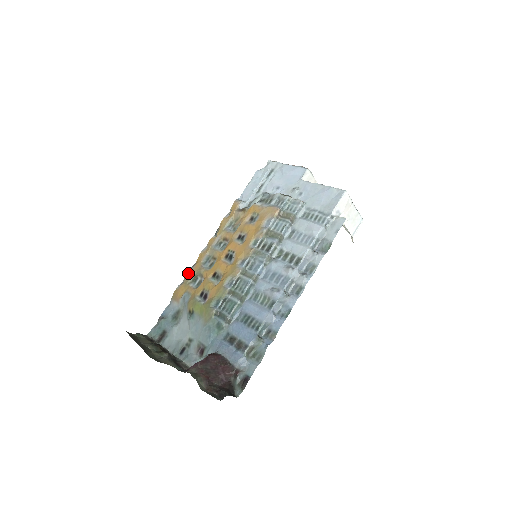
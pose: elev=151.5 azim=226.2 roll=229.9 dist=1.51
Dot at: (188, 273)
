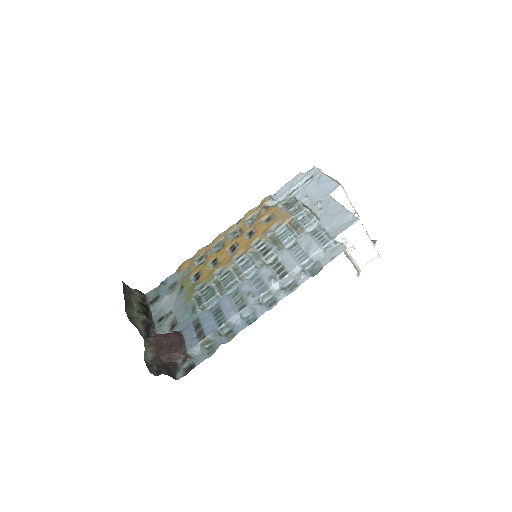
Dot at: (199, 251)
